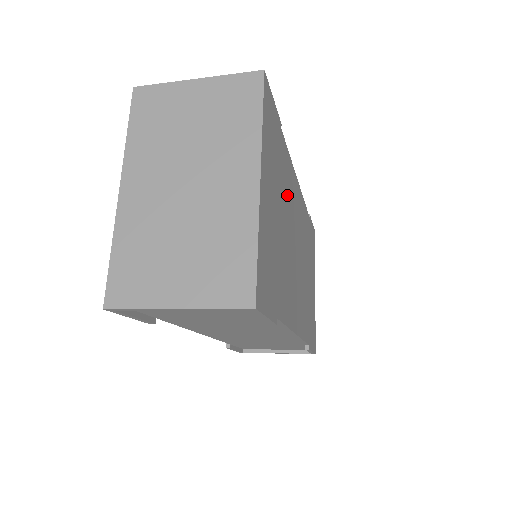
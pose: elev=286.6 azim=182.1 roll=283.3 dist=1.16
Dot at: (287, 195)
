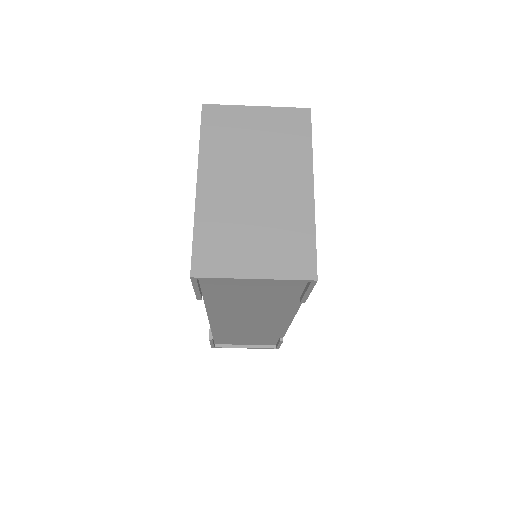
Dot at: occluded
